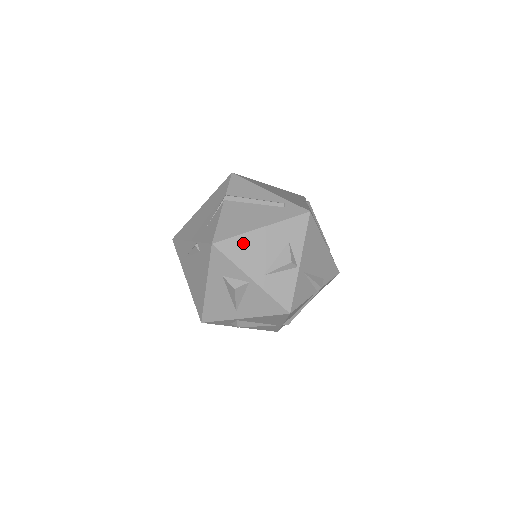
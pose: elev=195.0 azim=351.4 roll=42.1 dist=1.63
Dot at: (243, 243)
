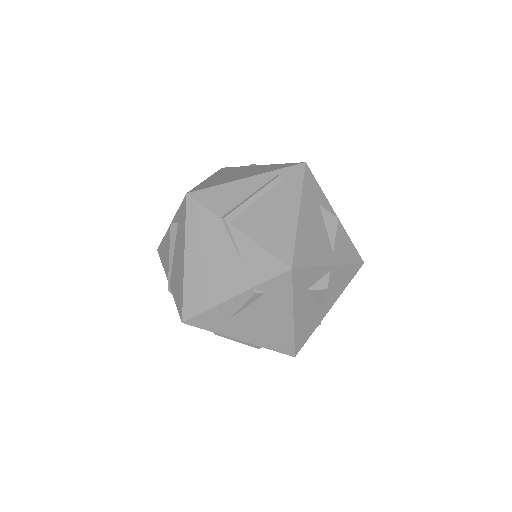
Dot at: (304, 241)
